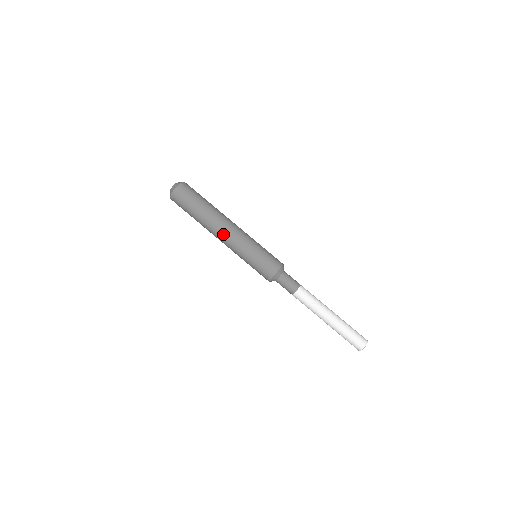
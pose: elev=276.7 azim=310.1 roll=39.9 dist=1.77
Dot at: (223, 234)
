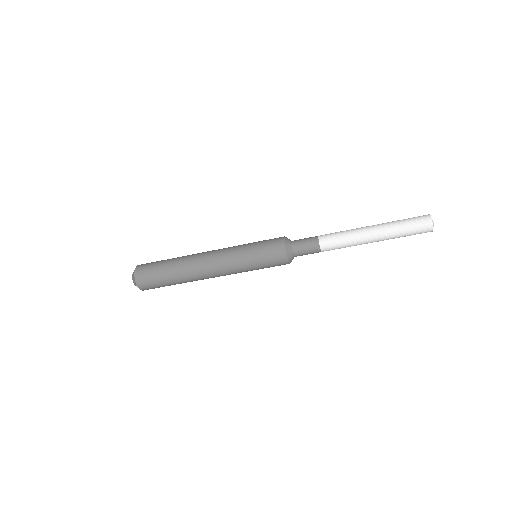
Dot at: (211, 273)
